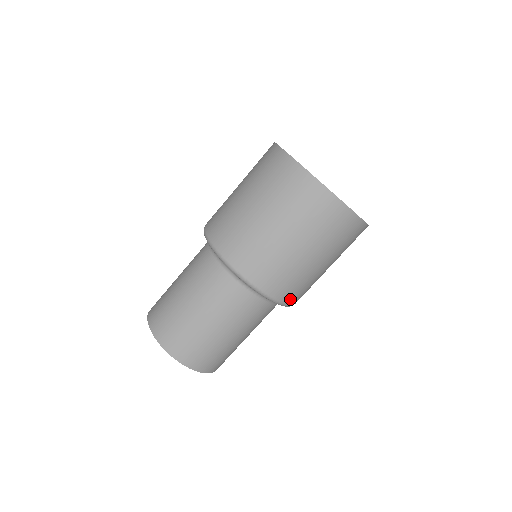
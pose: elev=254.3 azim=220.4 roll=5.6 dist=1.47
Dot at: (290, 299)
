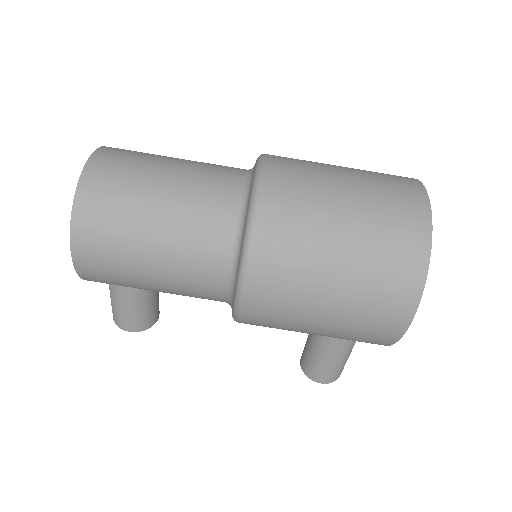
Dot at: (263, 242)
